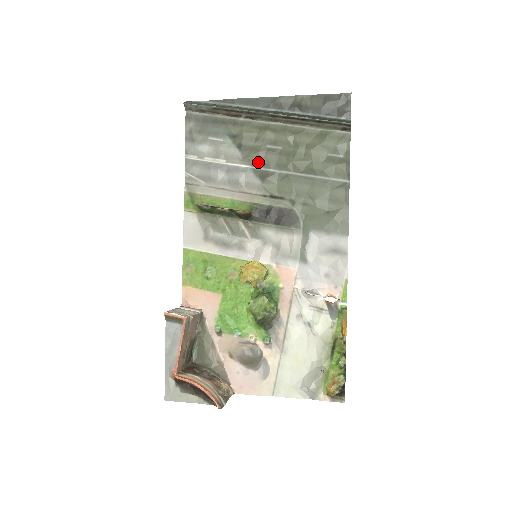
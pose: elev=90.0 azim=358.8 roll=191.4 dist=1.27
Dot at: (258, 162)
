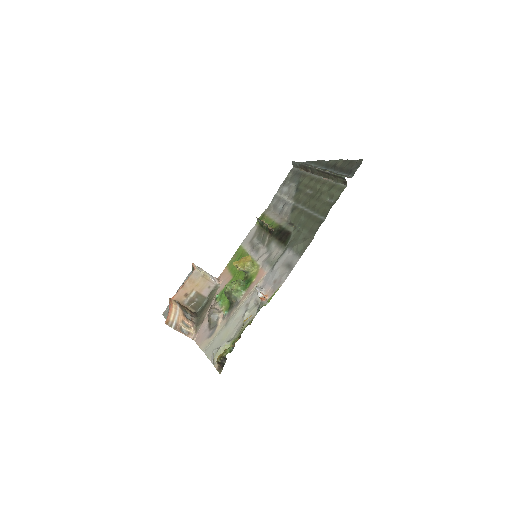
Dot at: (298, 200)
